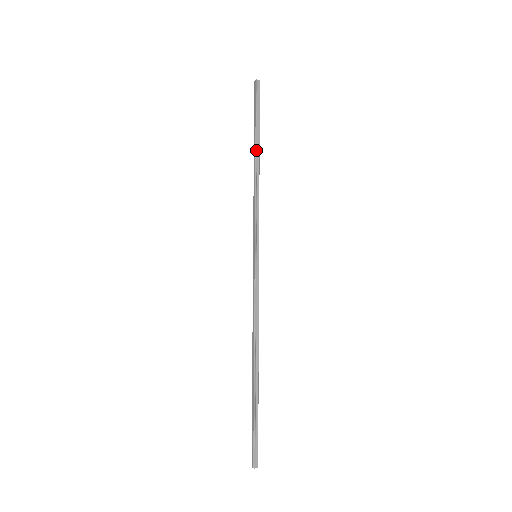
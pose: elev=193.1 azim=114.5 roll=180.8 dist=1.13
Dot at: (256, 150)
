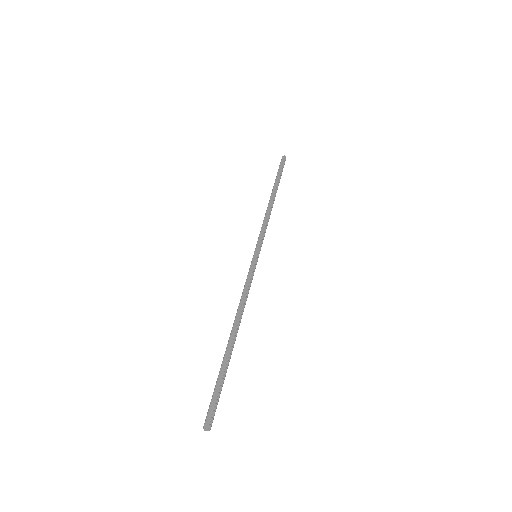
Dot at: (276, 192)
